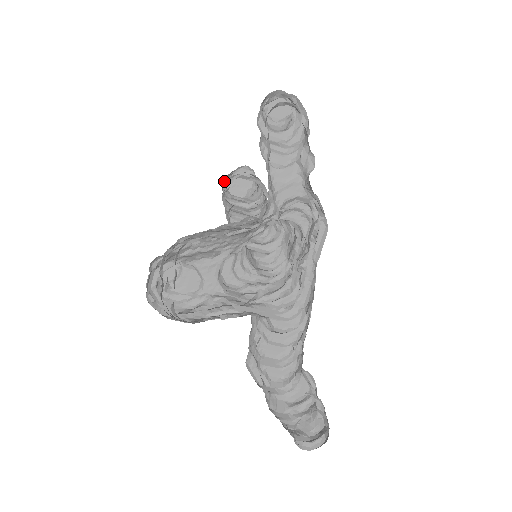
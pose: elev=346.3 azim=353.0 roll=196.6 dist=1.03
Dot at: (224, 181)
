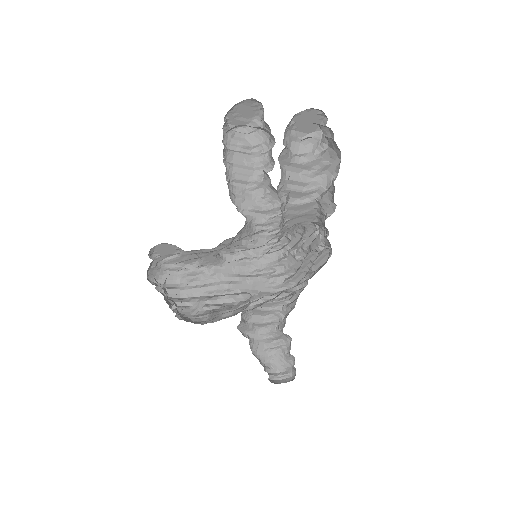
Dot at: (225, 122)
